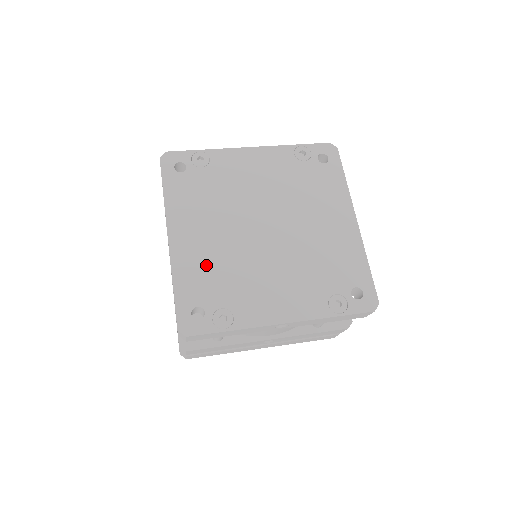
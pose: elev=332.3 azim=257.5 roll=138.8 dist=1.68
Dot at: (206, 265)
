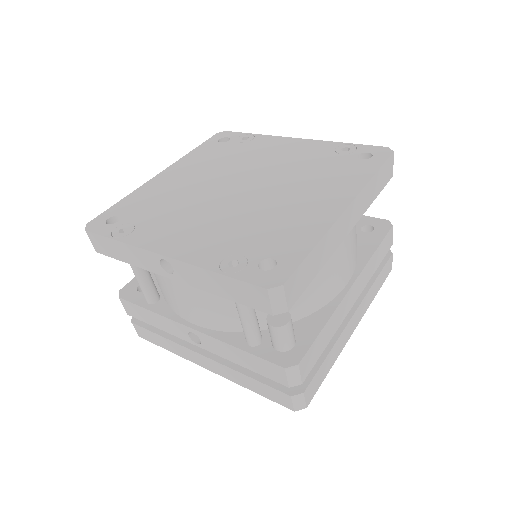
Dot at: (161, 195)
